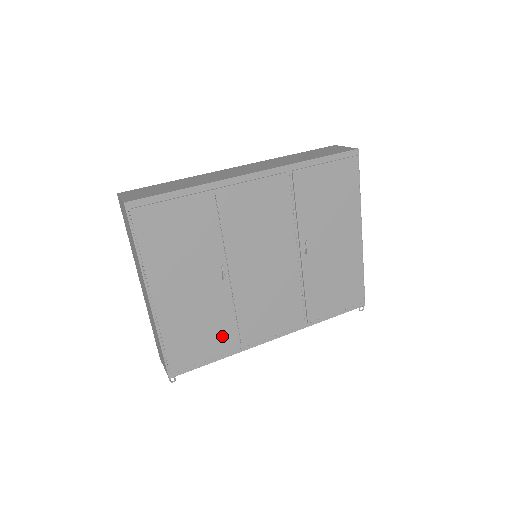
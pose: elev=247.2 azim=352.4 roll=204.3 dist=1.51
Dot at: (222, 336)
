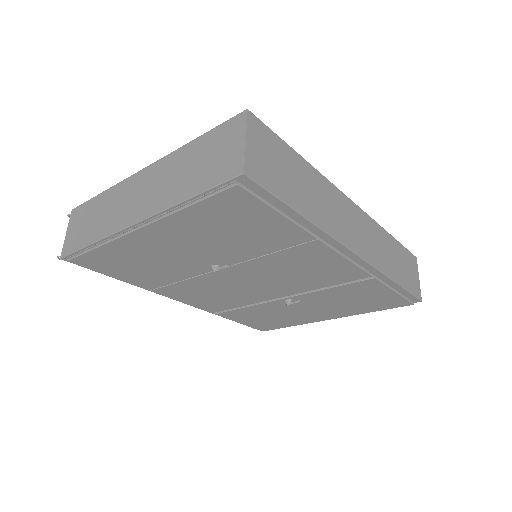
Dot at: (148, 279)
